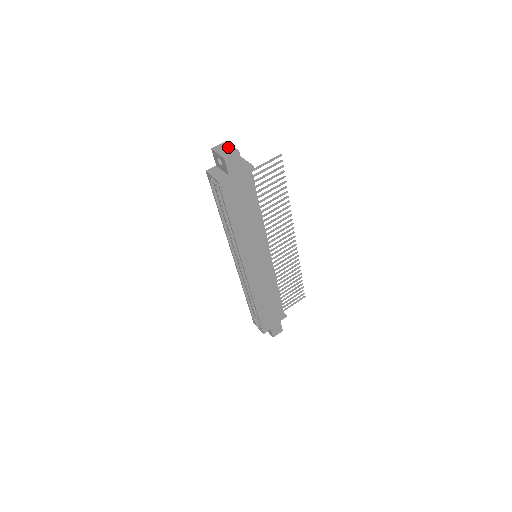
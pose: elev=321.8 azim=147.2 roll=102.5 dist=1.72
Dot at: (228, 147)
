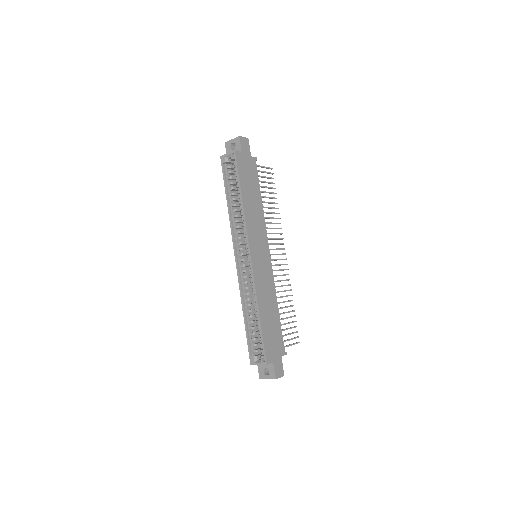
Dot at: occluded
